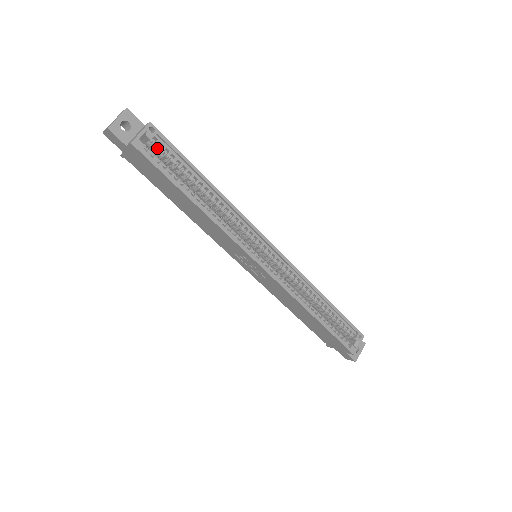
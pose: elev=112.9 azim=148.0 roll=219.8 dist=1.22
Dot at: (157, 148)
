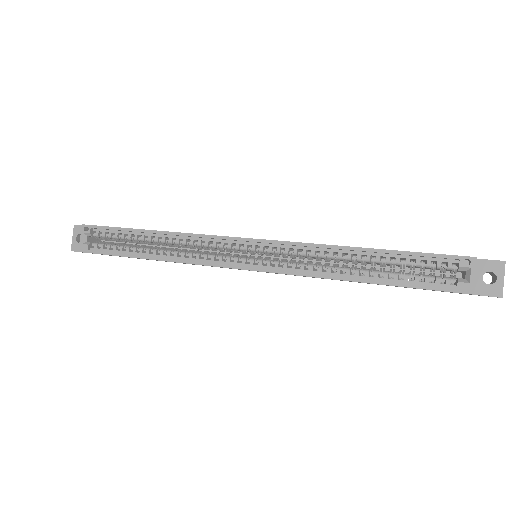
Dot at: occluded
